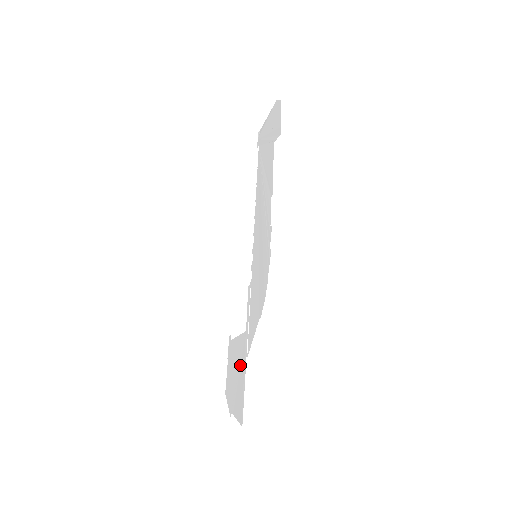
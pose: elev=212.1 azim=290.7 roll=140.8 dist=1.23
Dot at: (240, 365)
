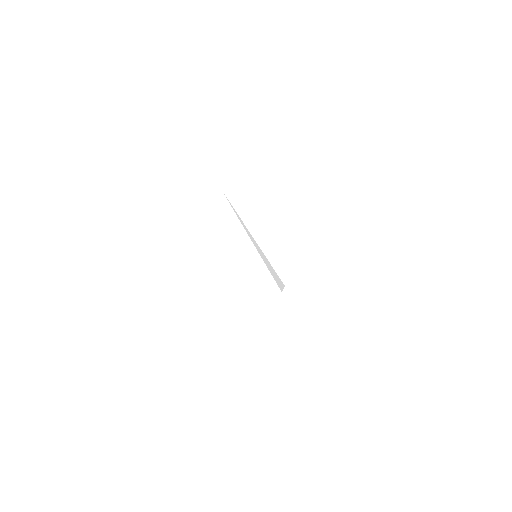
Dot at: occluded
